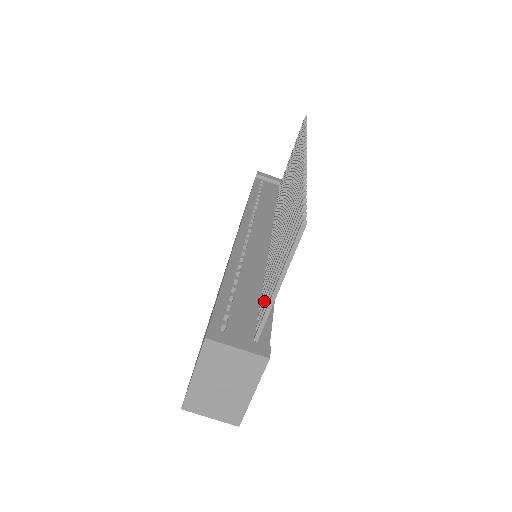
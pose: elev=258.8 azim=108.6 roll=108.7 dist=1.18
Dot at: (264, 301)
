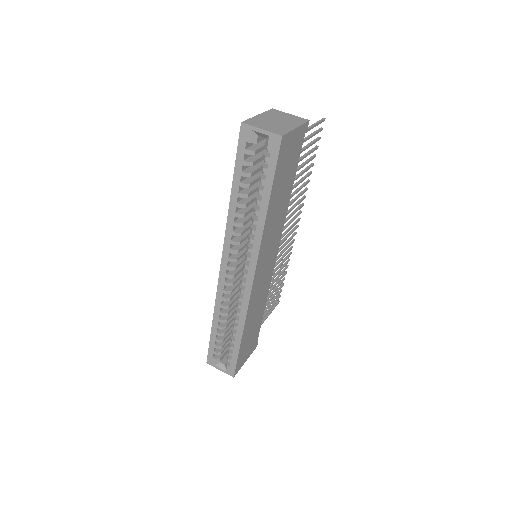
Dot at: occluded
